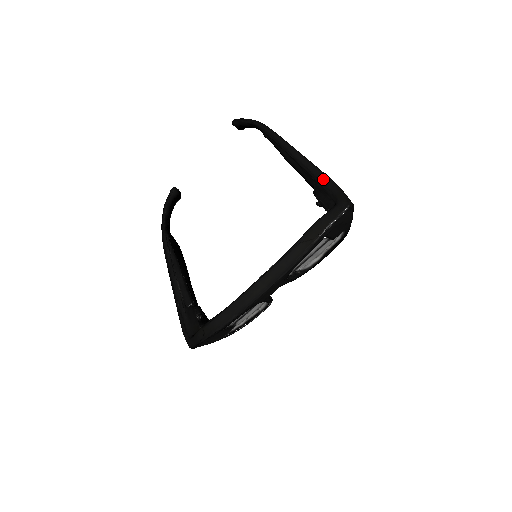
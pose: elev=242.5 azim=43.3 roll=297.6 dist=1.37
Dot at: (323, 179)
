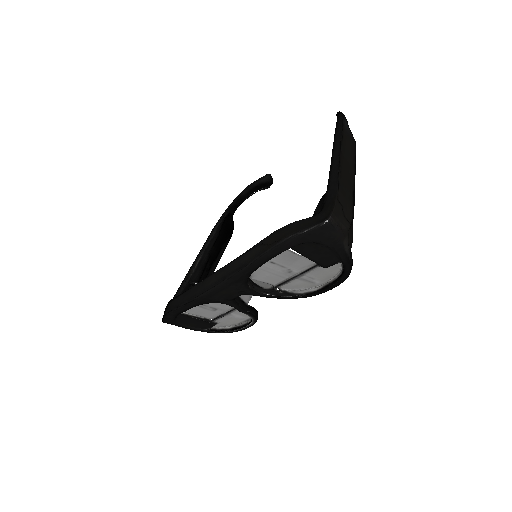
Dot at: (331, 183)
